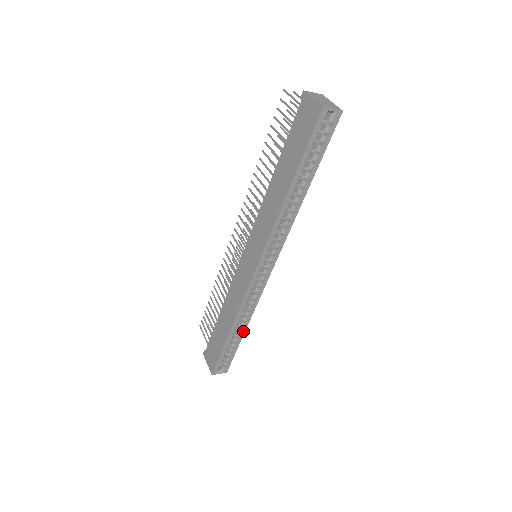
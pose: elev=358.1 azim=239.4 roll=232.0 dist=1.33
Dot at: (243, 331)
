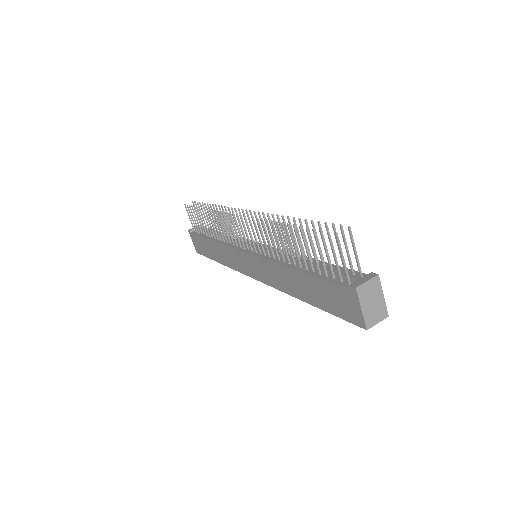
Dot at: occluded
